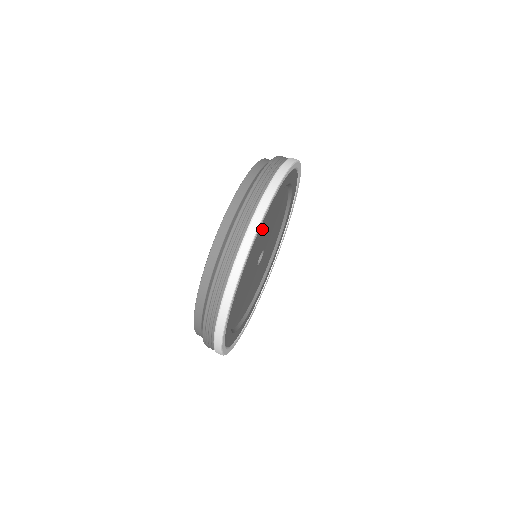
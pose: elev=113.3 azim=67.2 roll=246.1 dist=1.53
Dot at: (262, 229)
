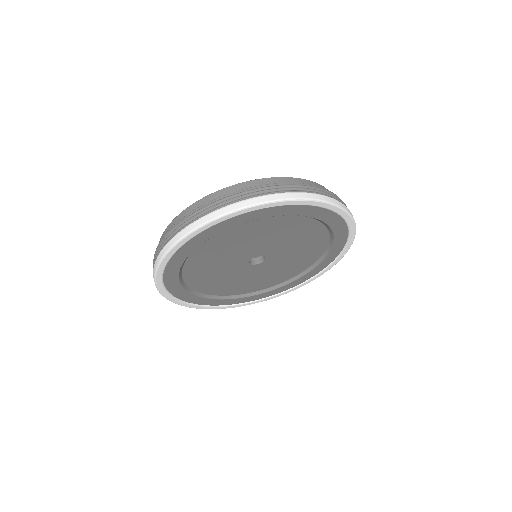
Dot at: (305, 231)
